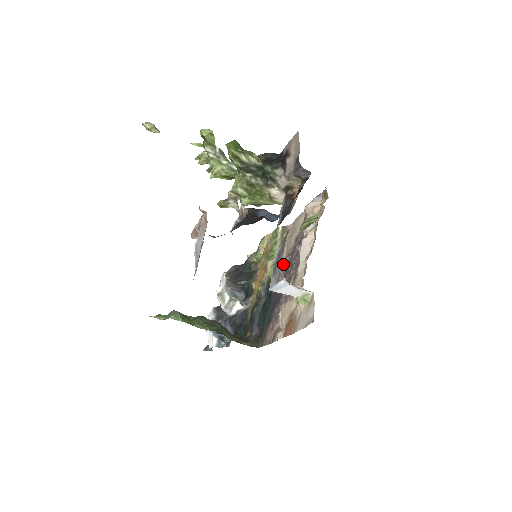
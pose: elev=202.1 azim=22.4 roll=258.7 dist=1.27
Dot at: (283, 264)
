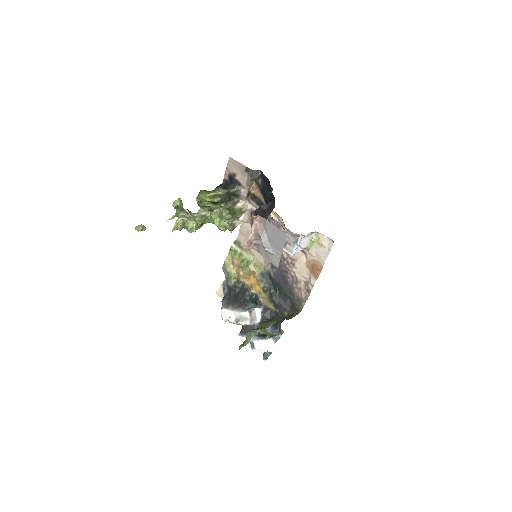
Dot at: (261, 257)
